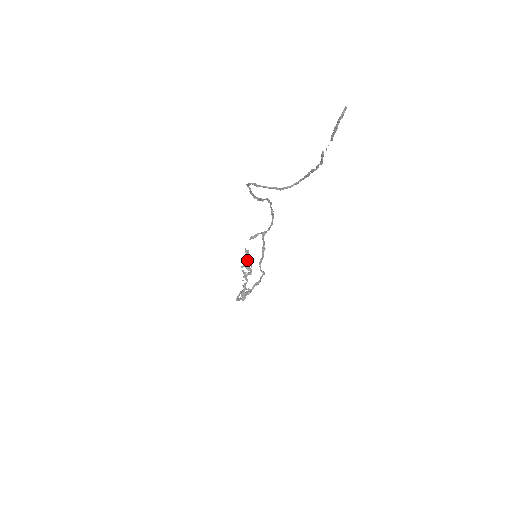
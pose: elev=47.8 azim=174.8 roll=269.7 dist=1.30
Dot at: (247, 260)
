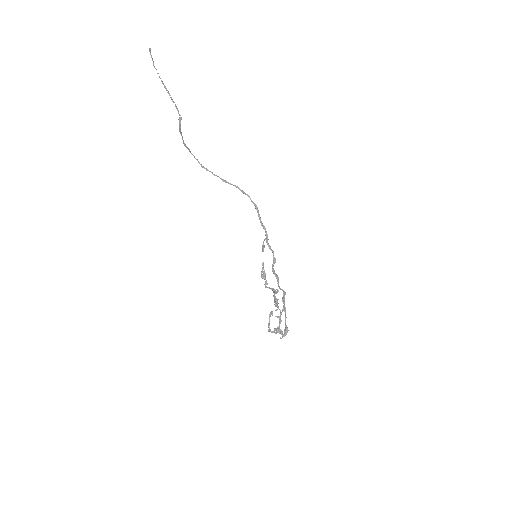
Dot at: (261, 271)
